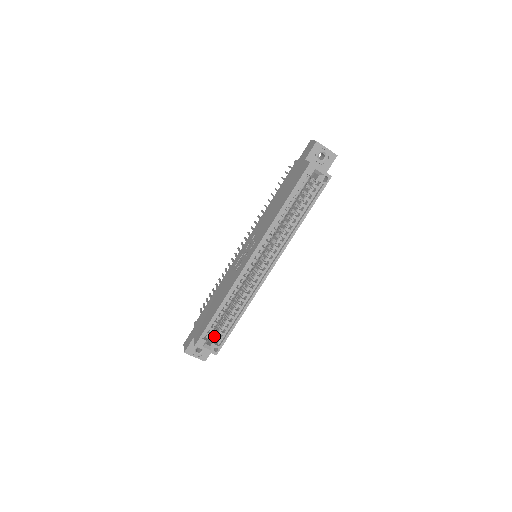
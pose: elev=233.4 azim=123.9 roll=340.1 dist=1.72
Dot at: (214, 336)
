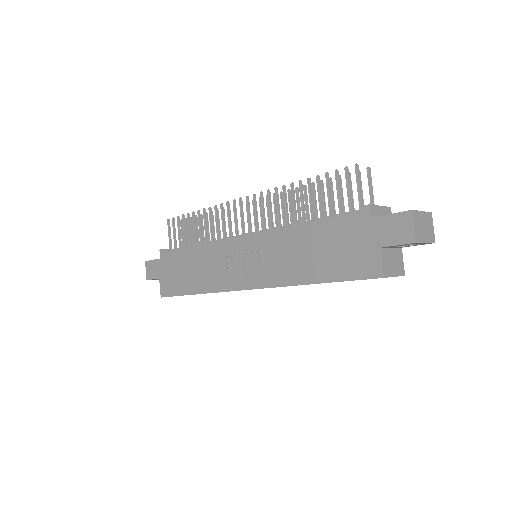
Dot at: occluded
